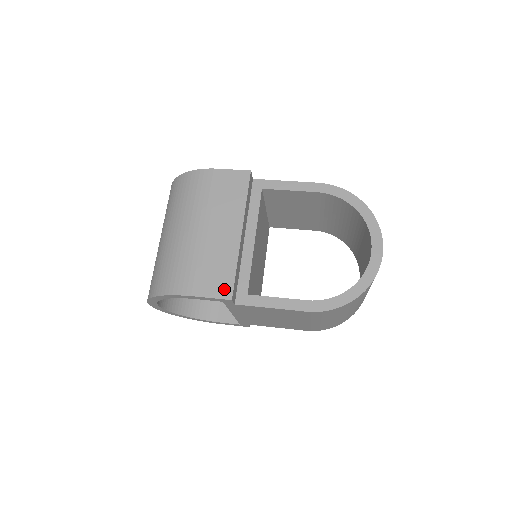
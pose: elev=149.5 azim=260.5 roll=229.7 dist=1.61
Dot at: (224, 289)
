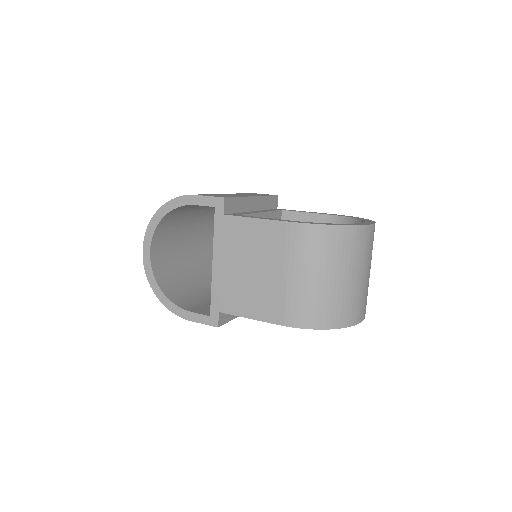
Dot at: (222, 196)
